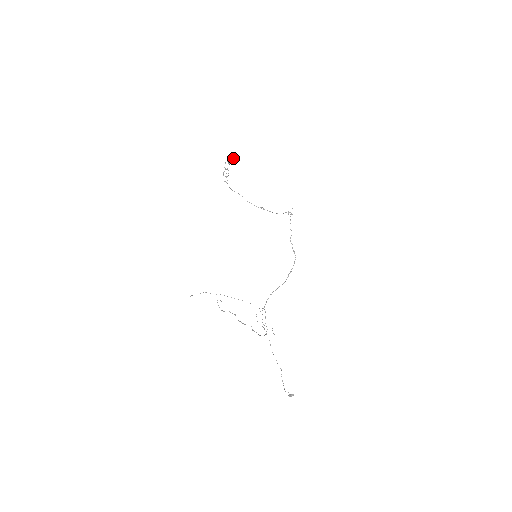
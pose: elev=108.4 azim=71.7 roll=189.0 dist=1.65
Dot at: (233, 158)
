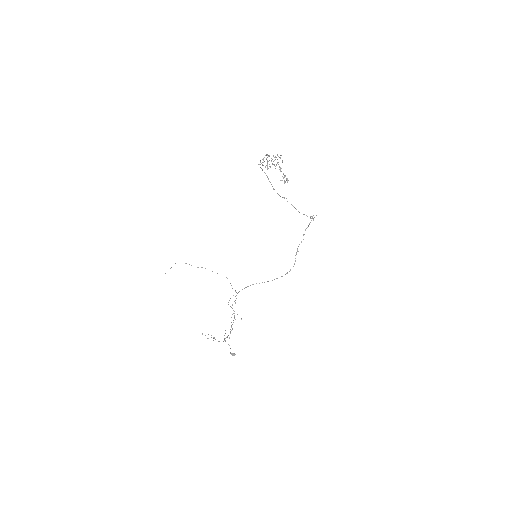
Dot at: occluded
